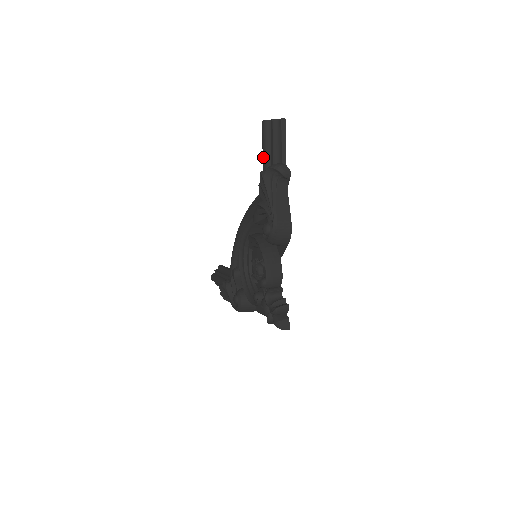
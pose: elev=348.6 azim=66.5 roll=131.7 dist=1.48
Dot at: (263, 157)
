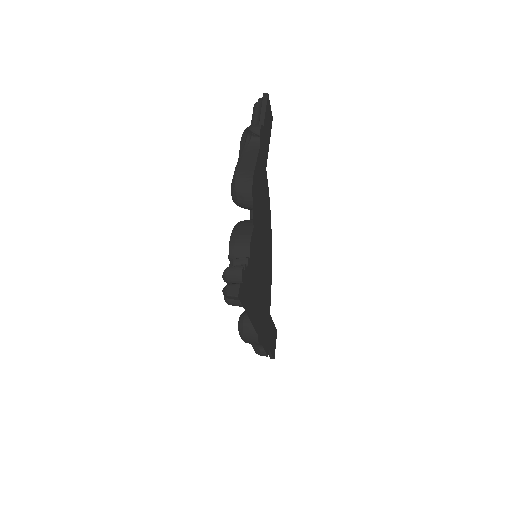
Dot at: occluded
